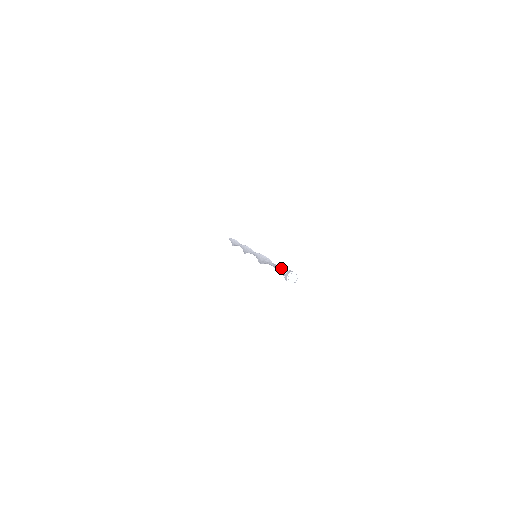
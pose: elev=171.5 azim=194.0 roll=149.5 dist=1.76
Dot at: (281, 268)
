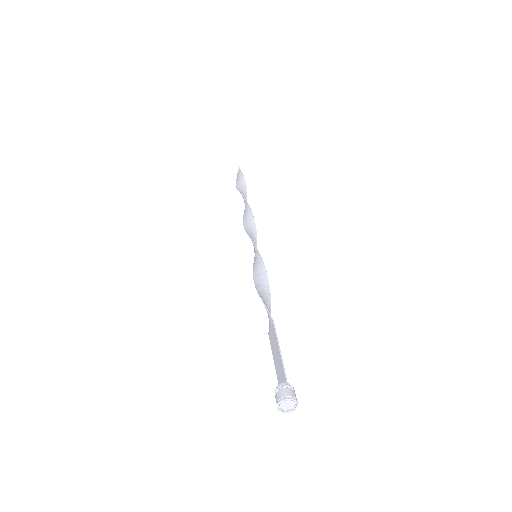
Dot at: (282, 360)
